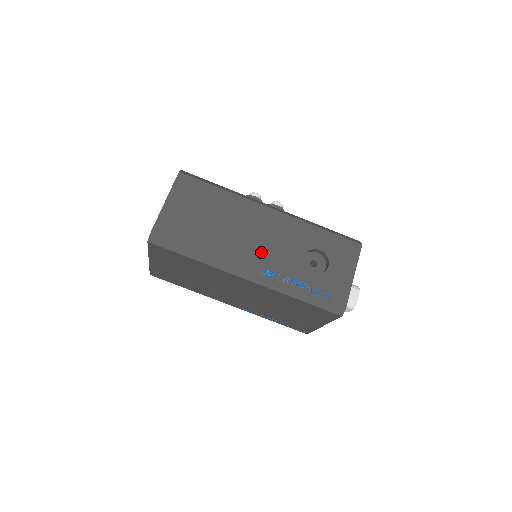
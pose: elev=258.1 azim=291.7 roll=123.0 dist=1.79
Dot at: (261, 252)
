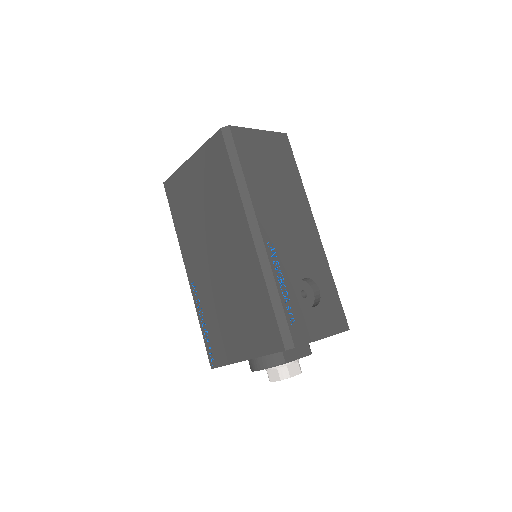
Dot at: (282, 234)
